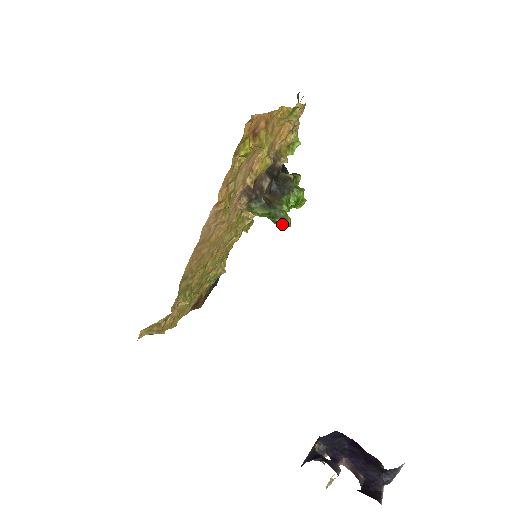
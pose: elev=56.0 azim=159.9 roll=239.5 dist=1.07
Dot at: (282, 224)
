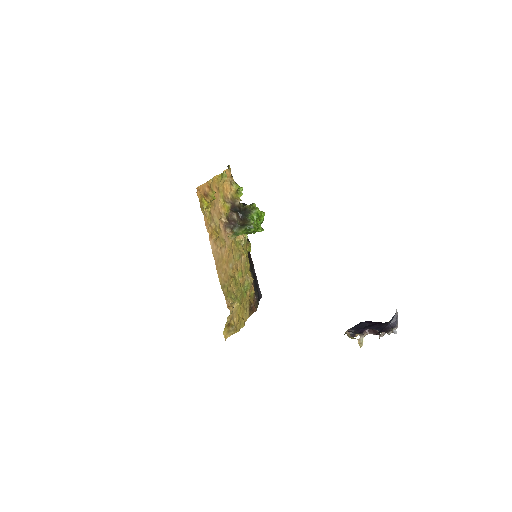
Dot at: (257, 231)
